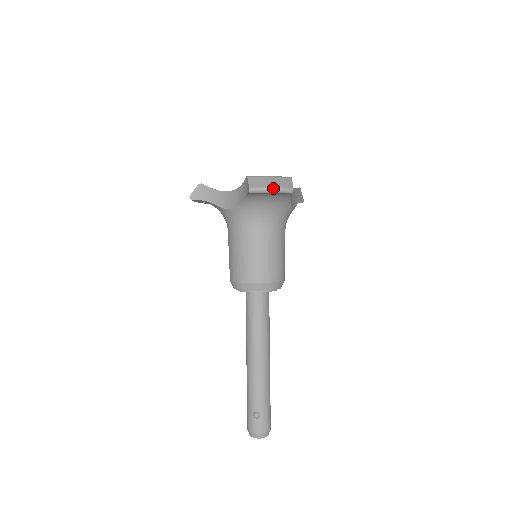
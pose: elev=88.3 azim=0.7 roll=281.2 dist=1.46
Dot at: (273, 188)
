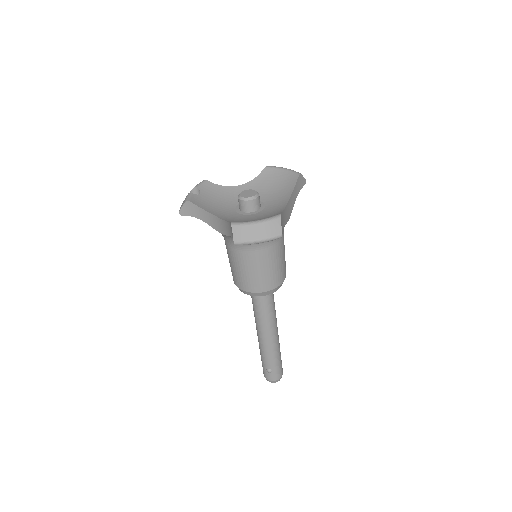
Dot at: (259, 240)
